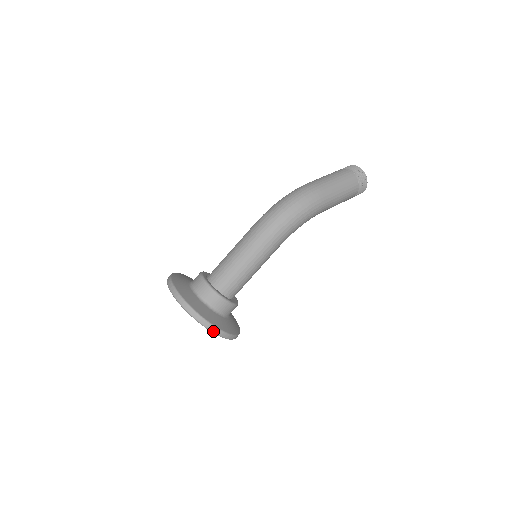
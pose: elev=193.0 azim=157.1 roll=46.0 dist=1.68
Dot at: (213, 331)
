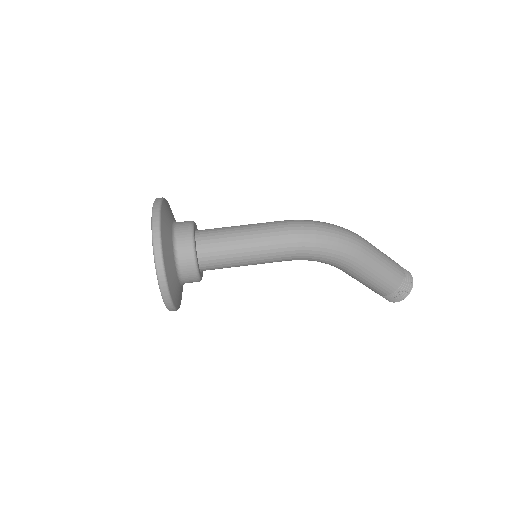
Dot at: (157, 262)
